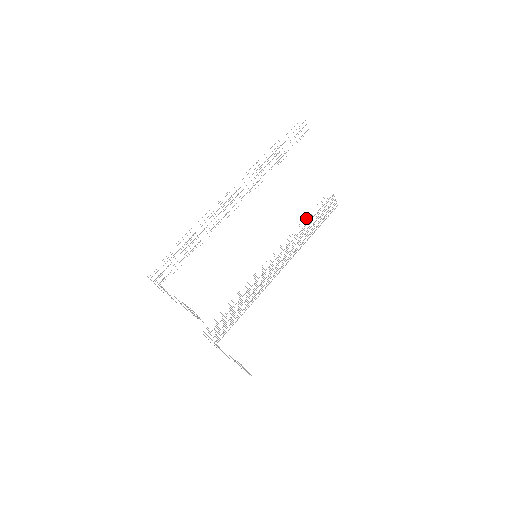
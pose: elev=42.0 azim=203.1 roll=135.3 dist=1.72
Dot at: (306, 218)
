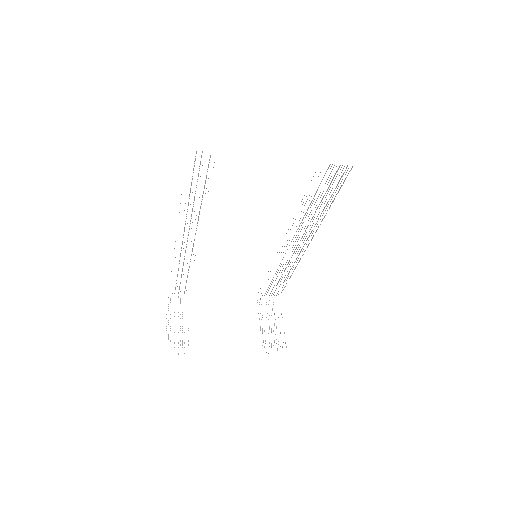
Dot at: (303, 202)
